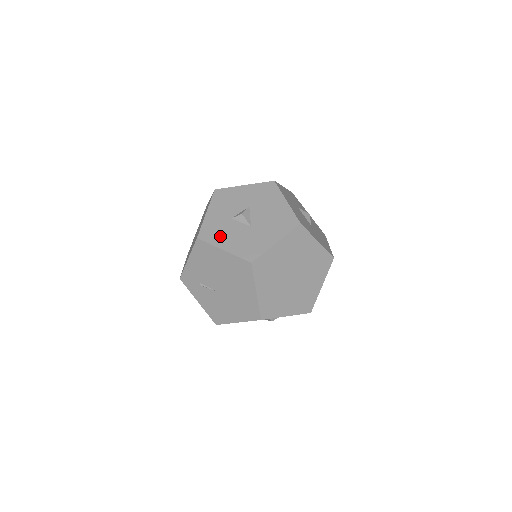
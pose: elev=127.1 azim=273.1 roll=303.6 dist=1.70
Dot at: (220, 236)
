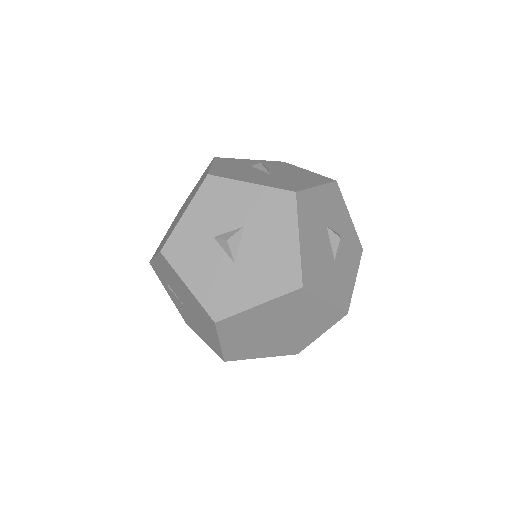
Dot at: (190, 262)
